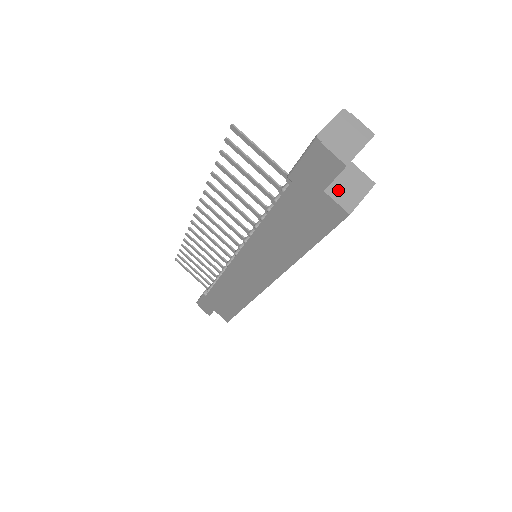
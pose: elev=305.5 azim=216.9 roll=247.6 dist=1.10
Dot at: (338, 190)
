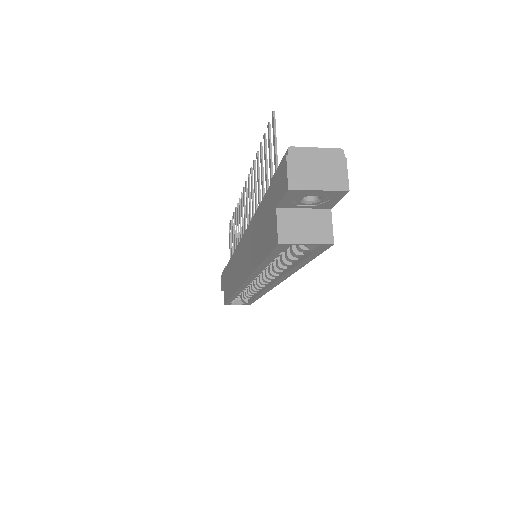
Dot at: (291, 218)
